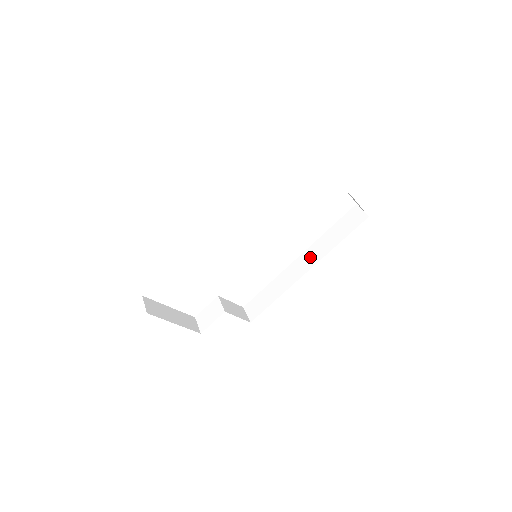
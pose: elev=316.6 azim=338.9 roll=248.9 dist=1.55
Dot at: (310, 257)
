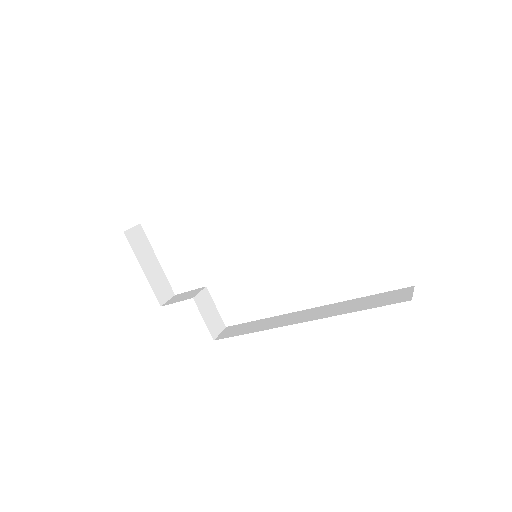
Dot at: (319, 312)
